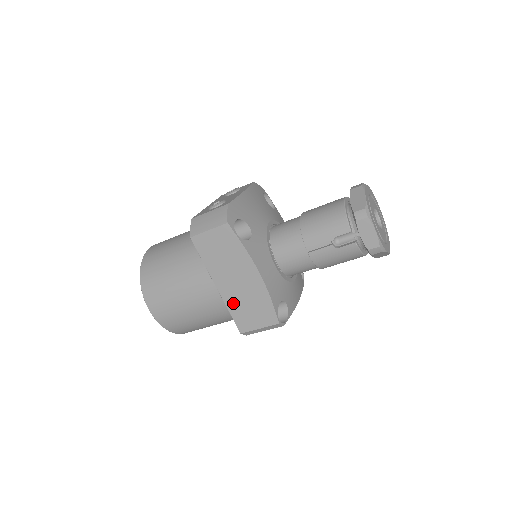
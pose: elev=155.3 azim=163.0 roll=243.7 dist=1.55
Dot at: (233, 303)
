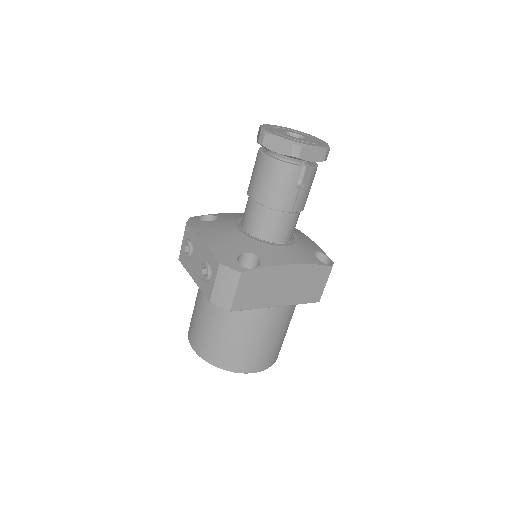
Dot at: (297, 298)
